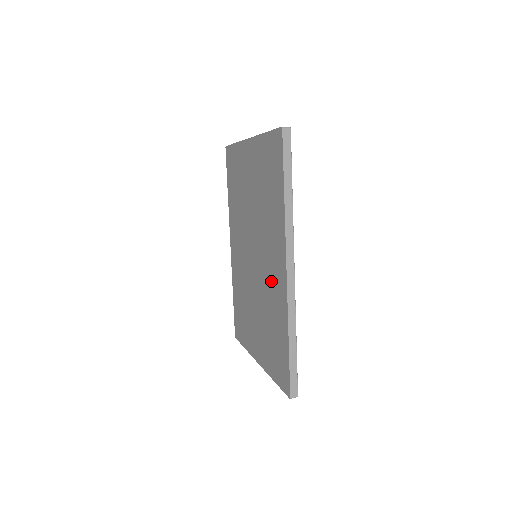
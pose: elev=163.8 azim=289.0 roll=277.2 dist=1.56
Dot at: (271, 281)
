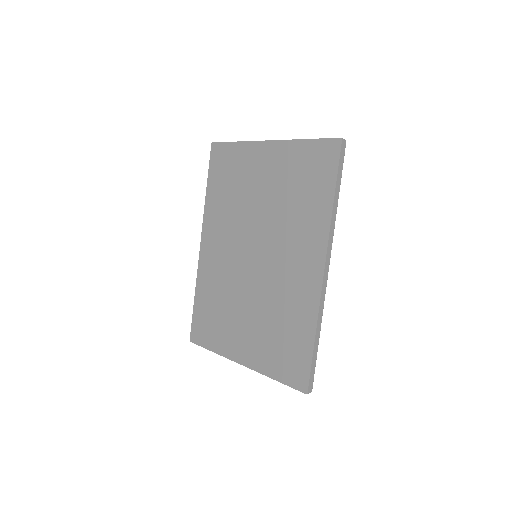
Dot at: (290, 280)
